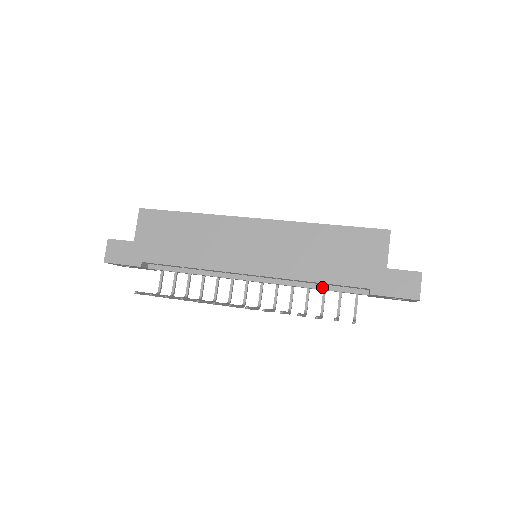
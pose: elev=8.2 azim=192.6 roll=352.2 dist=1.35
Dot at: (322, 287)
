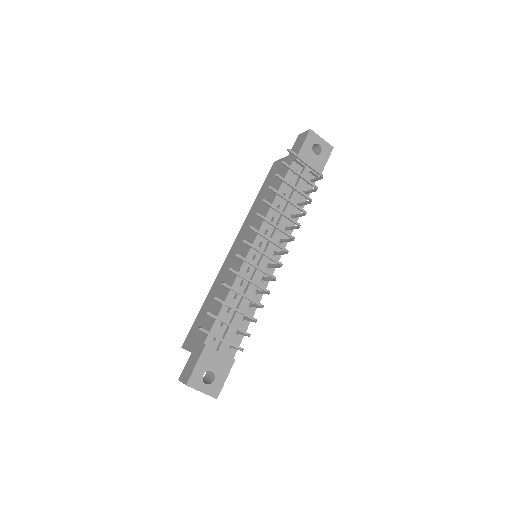
Dot at: occluded
